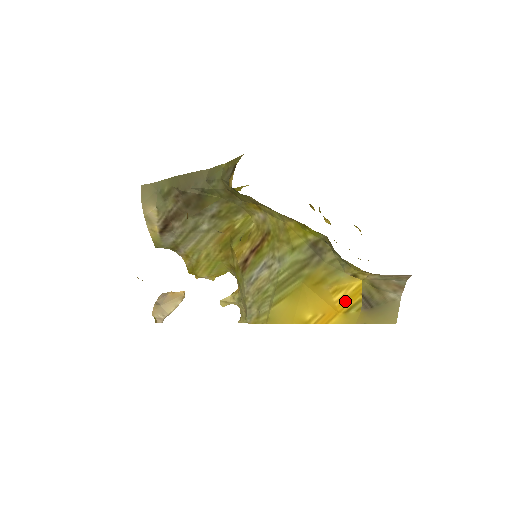
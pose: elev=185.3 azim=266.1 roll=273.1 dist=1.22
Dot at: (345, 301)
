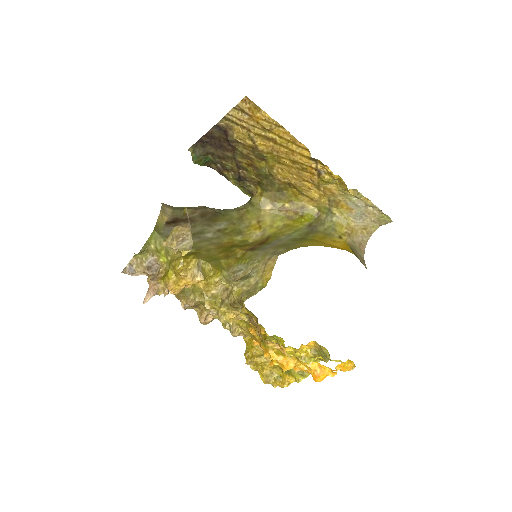
Dot at: (344, 246)
